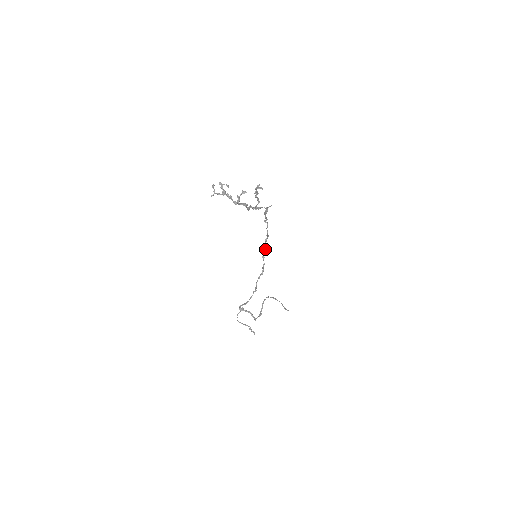
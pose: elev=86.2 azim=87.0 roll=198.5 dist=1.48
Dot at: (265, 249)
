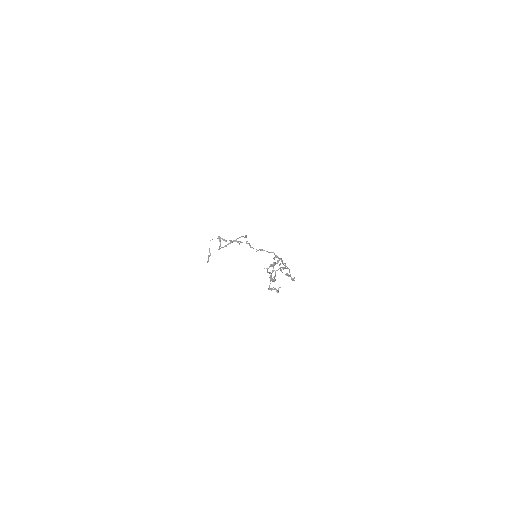
Dot at: occluded
